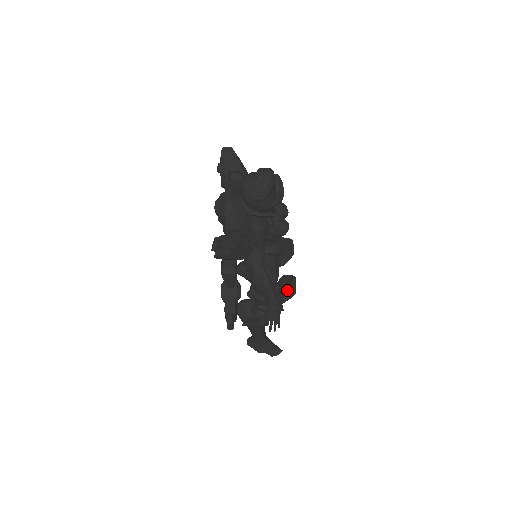
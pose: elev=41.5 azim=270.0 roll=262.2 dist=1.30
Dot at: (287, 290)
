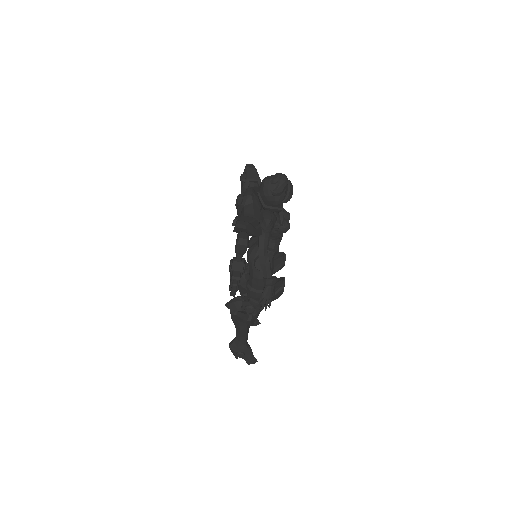
Dot at: (277, 287)
